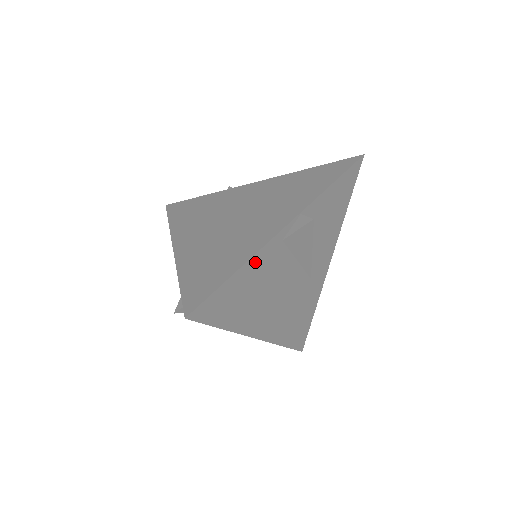
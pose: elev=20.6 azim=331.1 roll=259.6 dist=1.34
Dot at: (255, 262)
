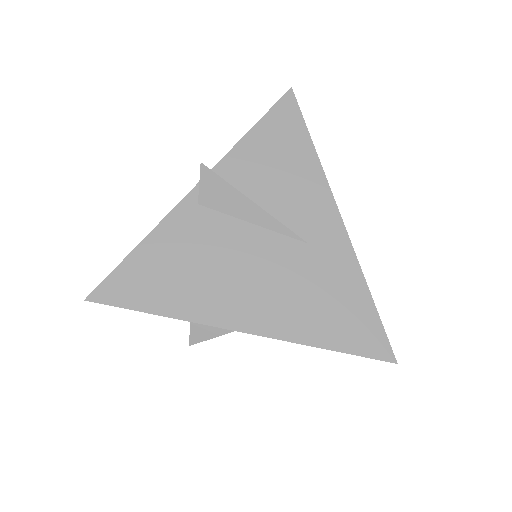
Dot at: (164, 233)
